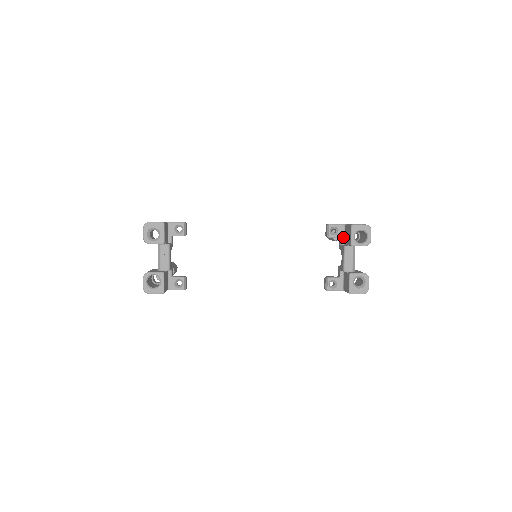
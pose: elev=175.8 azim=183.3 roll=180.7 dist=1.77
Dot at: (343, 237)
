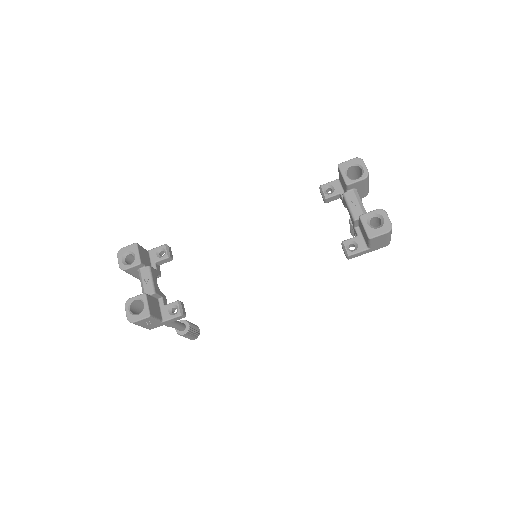
Dot at: (342, 192)
